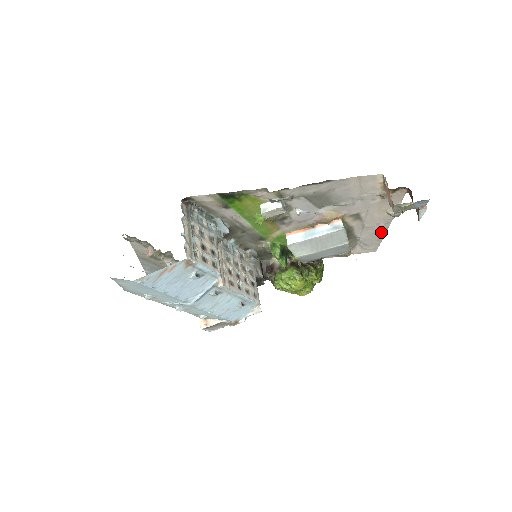
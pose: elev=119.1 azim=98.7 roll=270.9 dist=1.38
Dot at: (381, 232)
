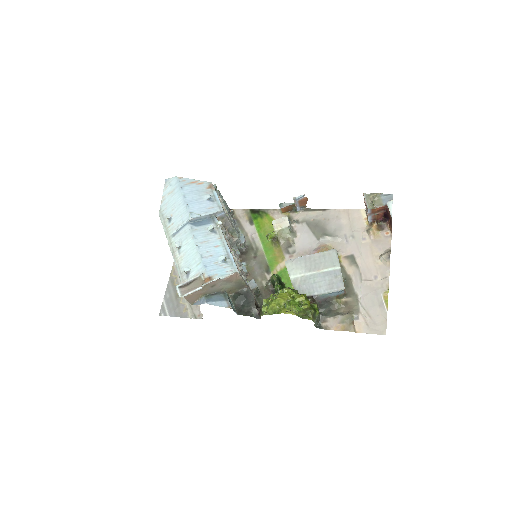
Dot at: (383, 294)
